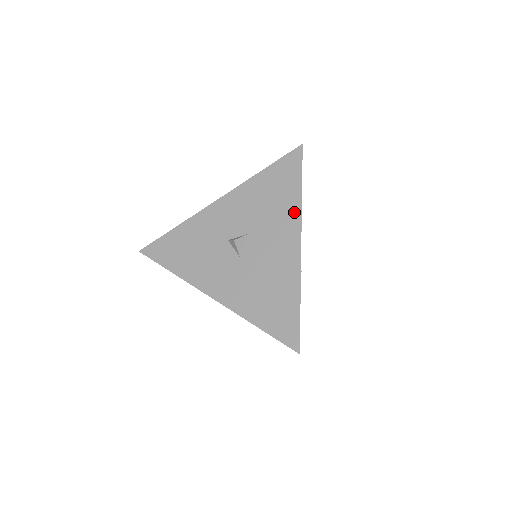
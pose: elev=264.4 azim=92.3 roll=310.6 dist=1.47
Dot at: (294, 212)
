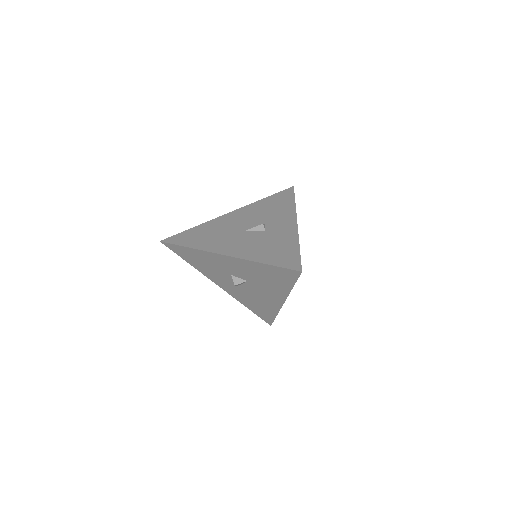
Dot at: (283, 292)
